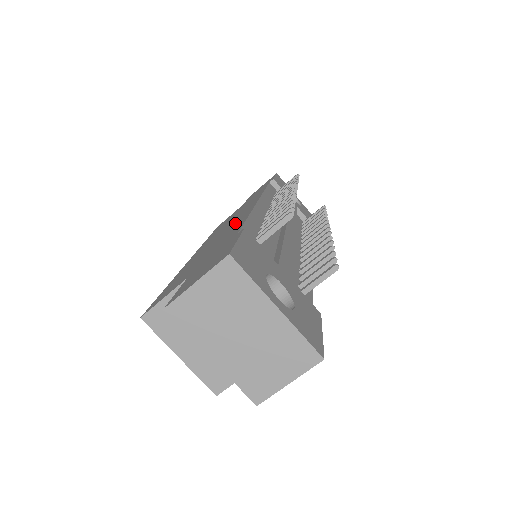
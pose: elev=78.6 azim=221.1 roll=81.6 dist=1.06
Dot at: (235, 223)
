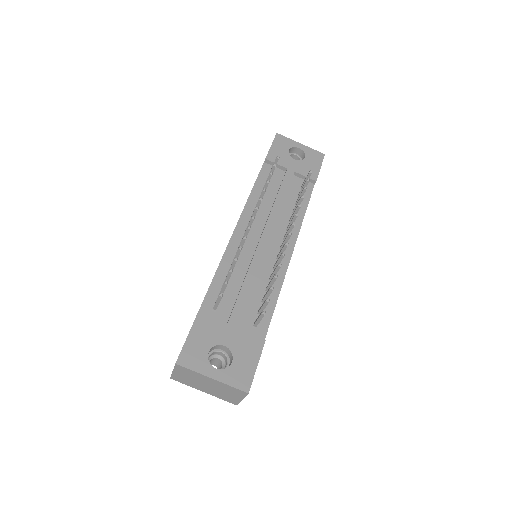
Dot at: occluded
